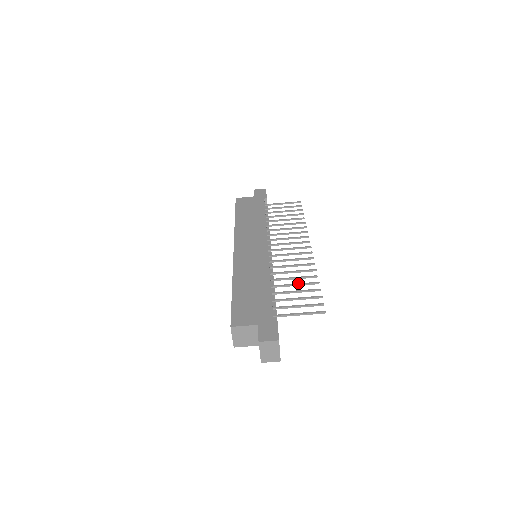
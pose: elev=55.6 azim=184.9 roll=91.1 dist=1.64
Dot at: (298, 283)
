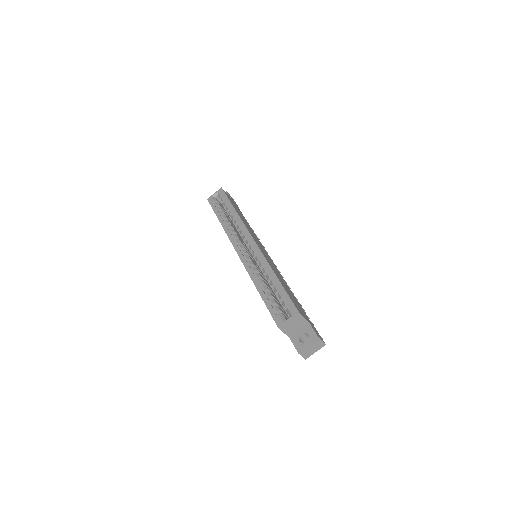
Dot at: occluded
